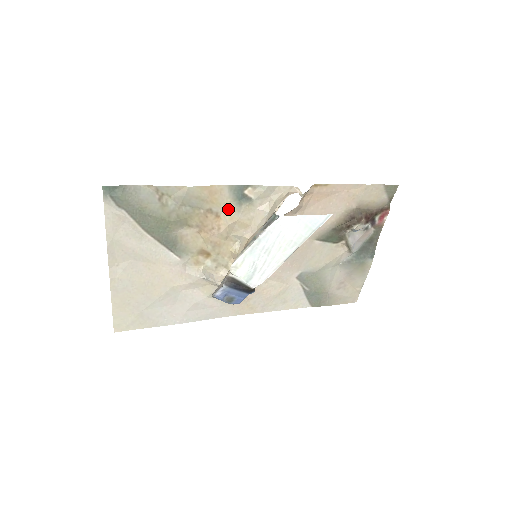
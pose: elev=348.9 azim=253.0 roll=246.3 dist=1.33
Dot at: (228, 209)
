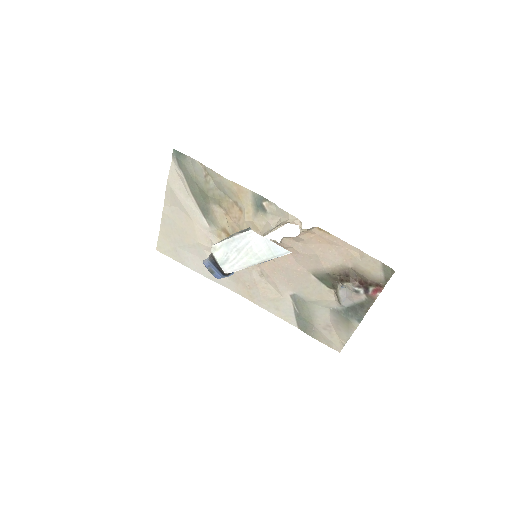
Dot at: (249, 209)
